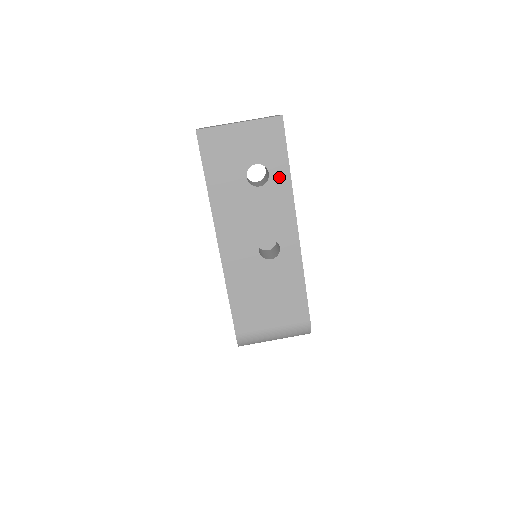
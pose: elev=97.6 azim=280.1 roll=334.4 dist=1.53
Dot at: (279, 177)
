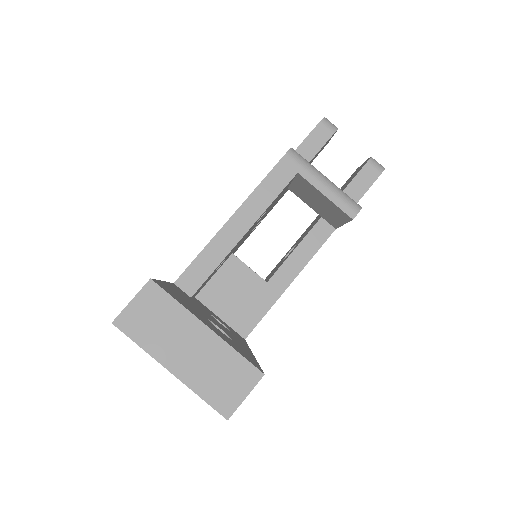
Dot at: occluded
